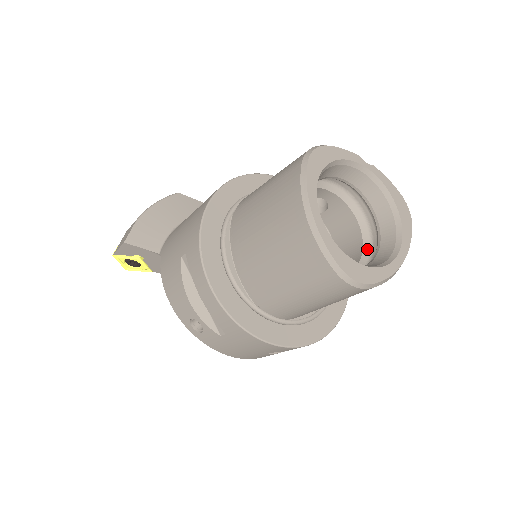
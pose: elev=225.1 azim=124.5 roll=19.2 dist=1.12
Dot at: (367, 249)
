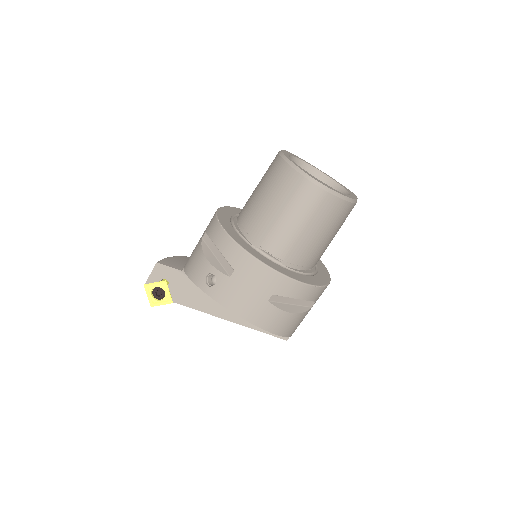
Dot at: occluded
